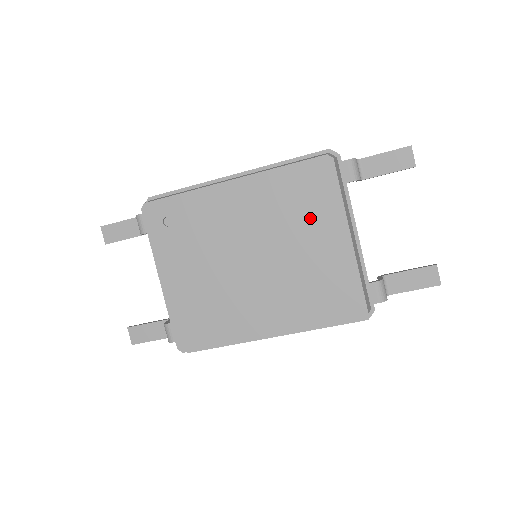
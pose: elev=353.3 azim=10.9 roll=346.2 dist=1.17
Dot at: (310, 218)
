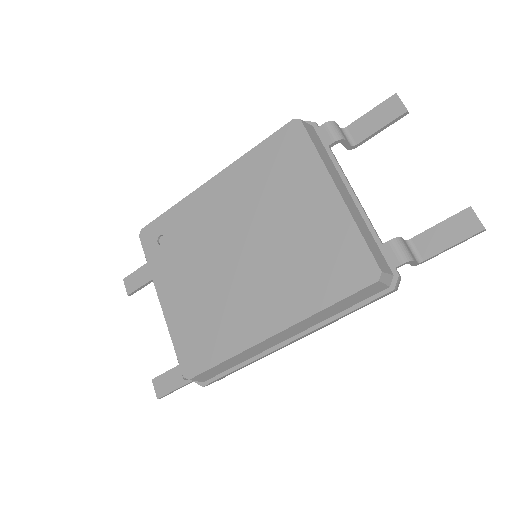
Dot at: (291, 186)
